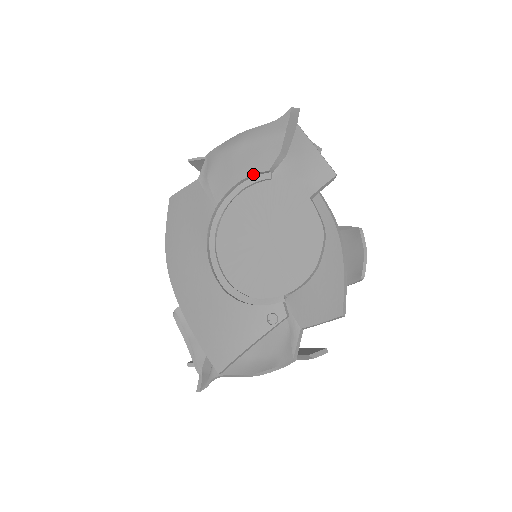
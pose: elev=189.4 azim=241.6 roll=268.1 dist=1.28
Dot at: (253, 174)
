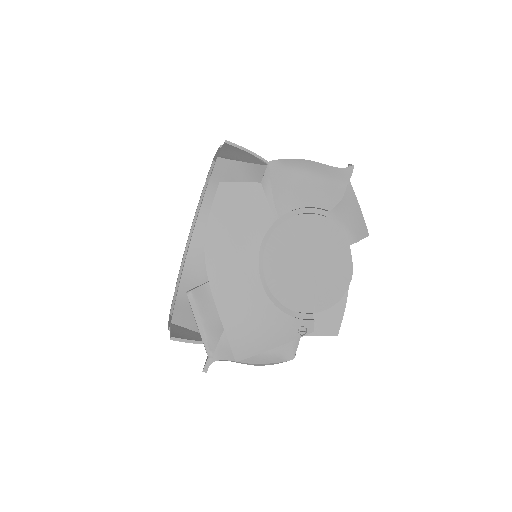
Dot at: (316, 207)
